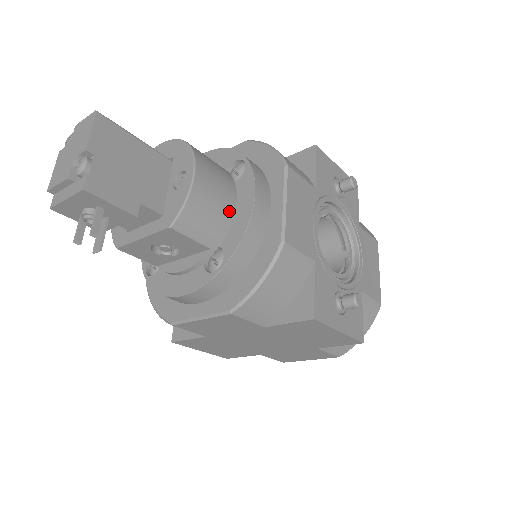
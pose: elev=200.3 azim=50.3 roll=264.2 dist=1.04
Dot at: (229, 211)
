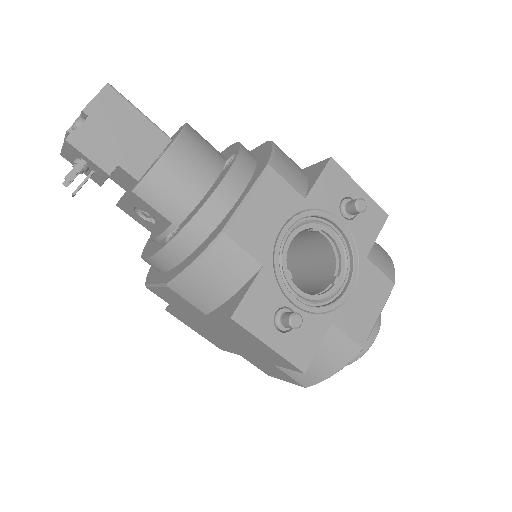
Dot at: (197, 194)
